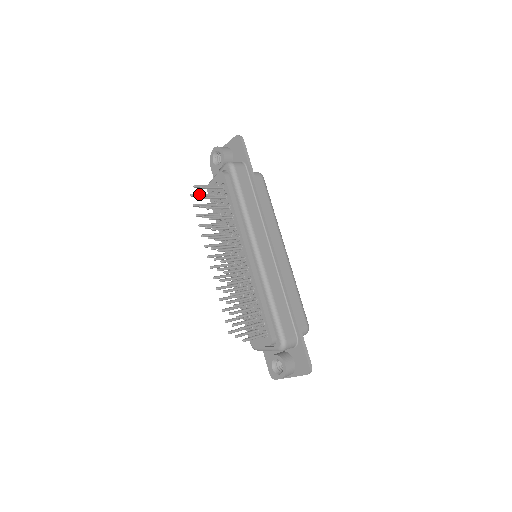
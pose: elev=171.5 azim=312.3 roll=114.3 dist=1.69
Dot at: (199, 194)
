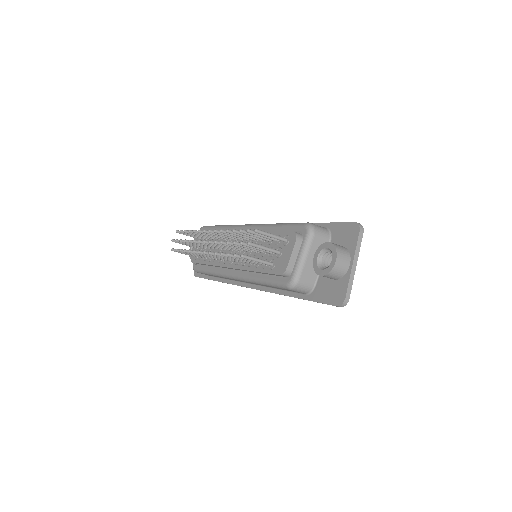
Dot at: occluded
